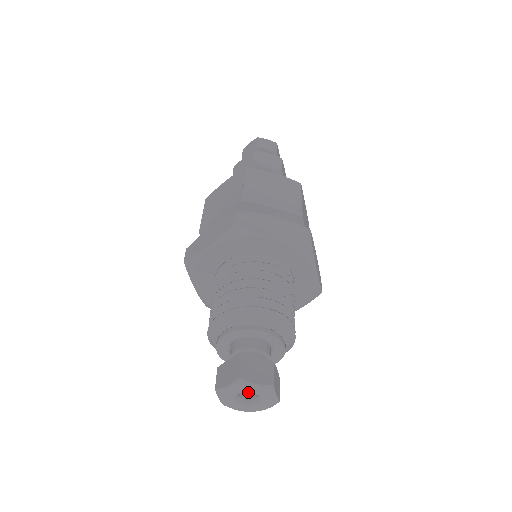
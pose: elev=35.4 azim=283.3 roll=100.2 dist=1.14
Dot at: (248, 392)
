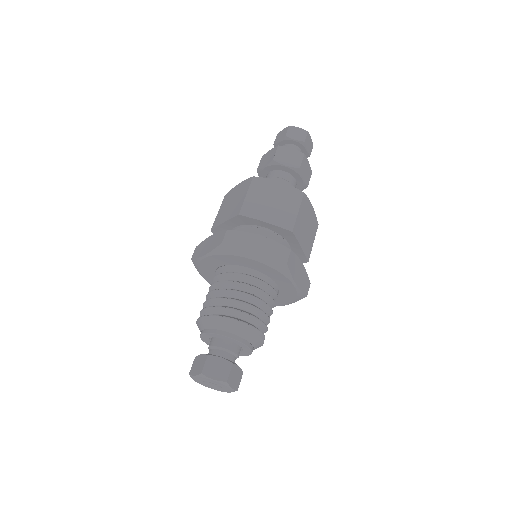
Dot at: occluded
